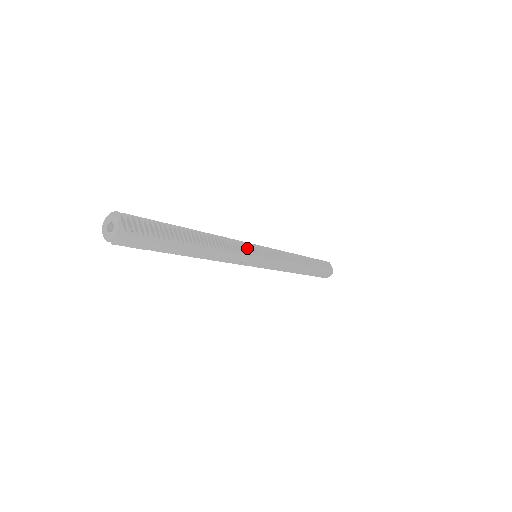
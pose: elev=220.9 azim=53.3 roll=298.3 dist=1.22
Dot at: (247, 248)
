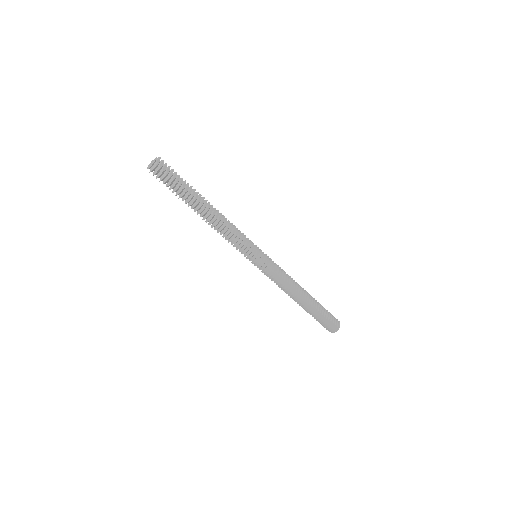
Dot at: (247, 241)
